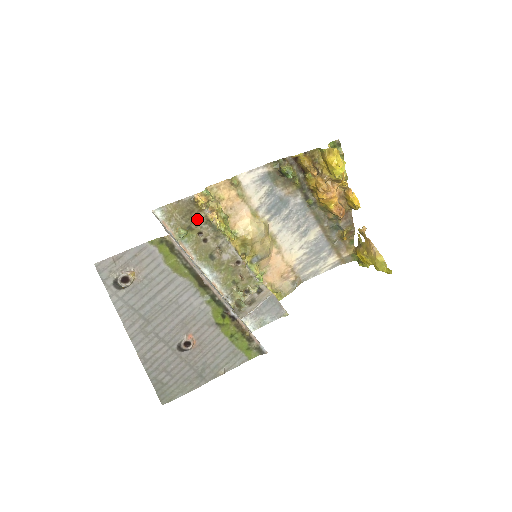
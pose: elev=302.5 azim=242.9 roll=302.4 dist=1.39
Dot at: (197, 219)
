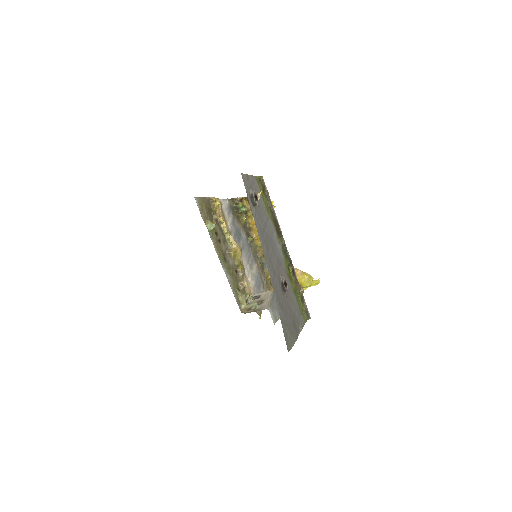
Dot at: (216, 217)
